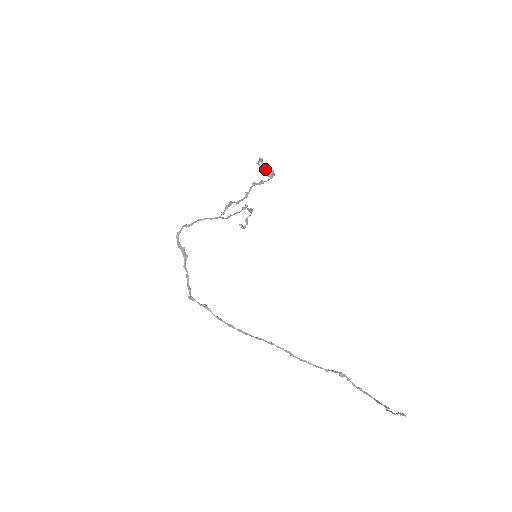
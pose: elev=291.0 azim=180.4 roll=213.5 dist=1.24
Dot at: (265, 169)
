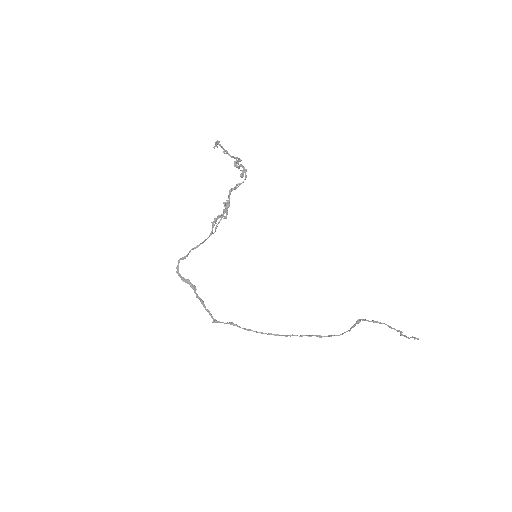
Dot at: (227, 153)
